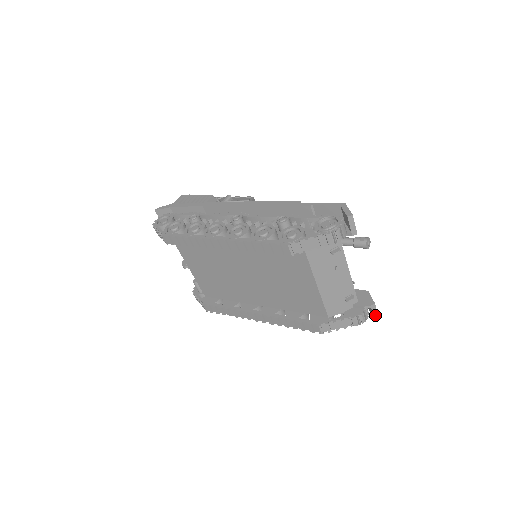
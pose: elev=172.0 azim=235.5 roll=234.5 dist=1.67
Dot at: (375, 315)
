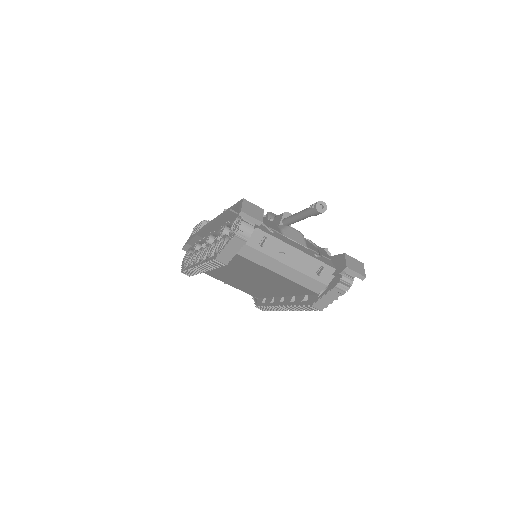
Dot at: (358, 276)
